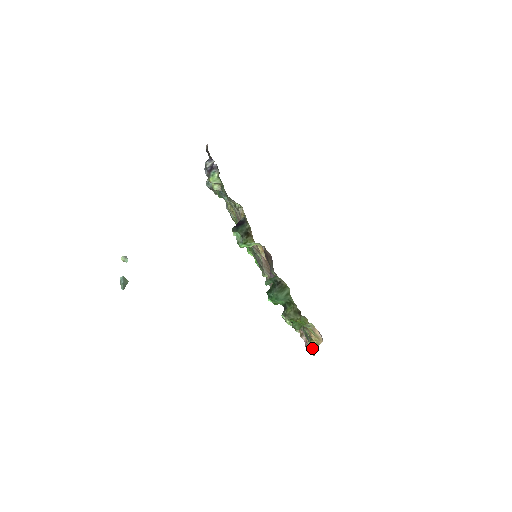
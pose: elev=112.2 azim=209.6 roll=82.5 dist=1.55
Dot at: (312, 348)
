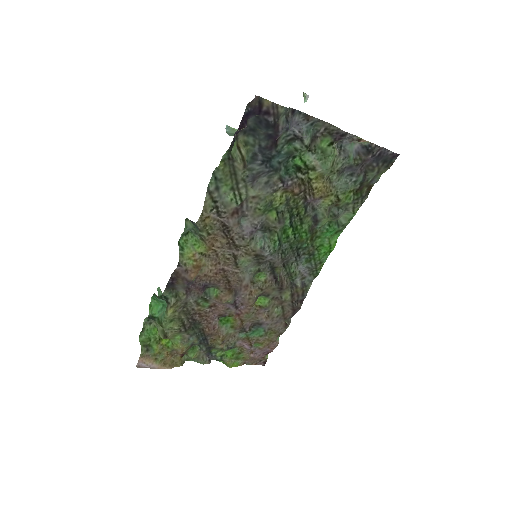
Dot at: (185, 359)
